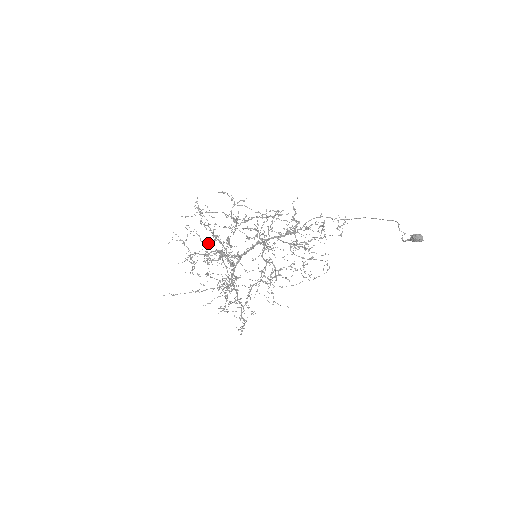
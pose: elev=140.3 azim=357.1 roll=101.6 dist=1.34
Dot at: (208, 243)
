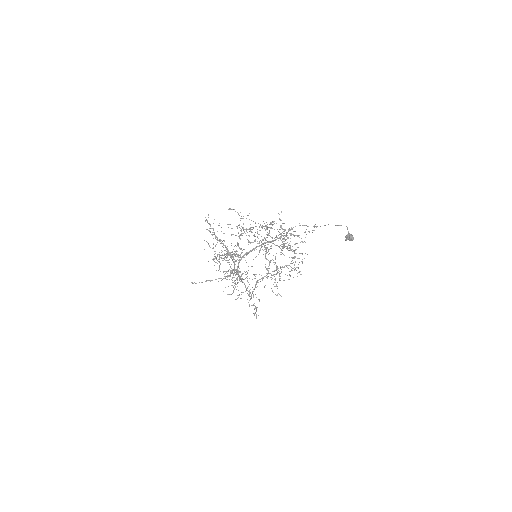
Dot at: occluded
